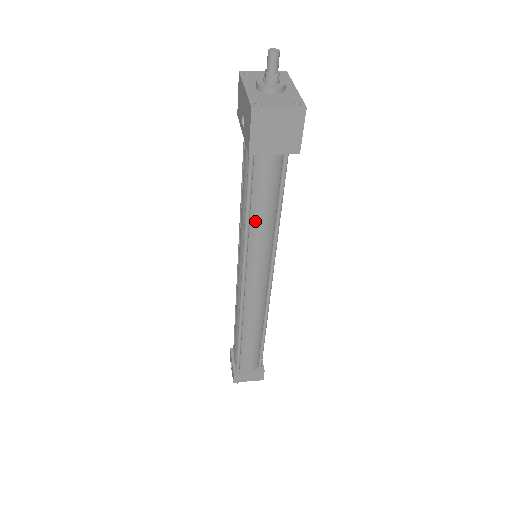
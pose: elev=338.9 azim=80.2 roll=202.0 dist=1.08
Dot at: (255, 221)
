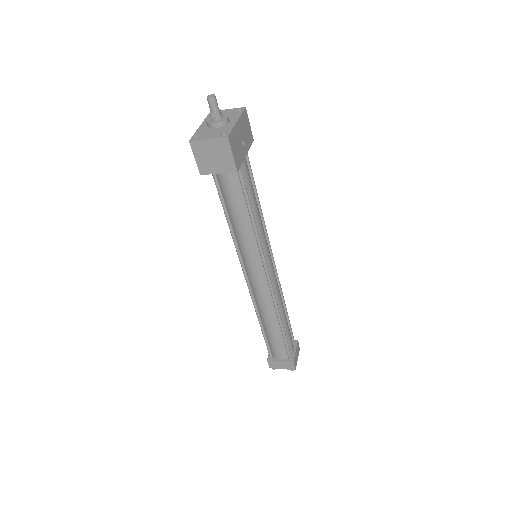
Dot at: (236, 226)
